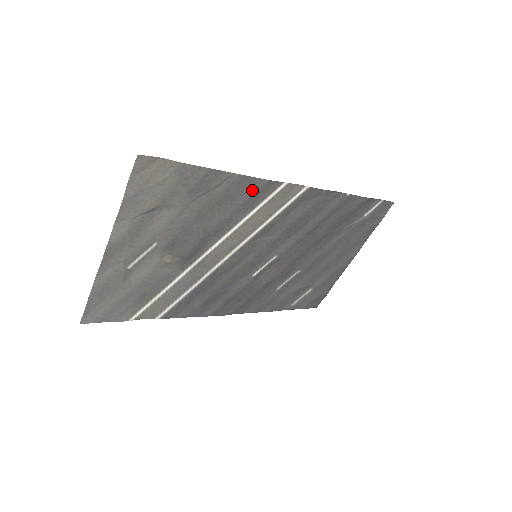
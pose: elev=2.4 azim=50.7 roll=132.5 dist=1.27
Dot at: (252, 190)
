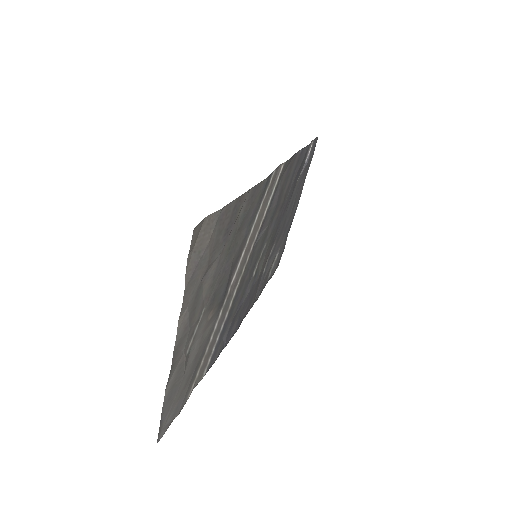
Dot at: (258, 196)
